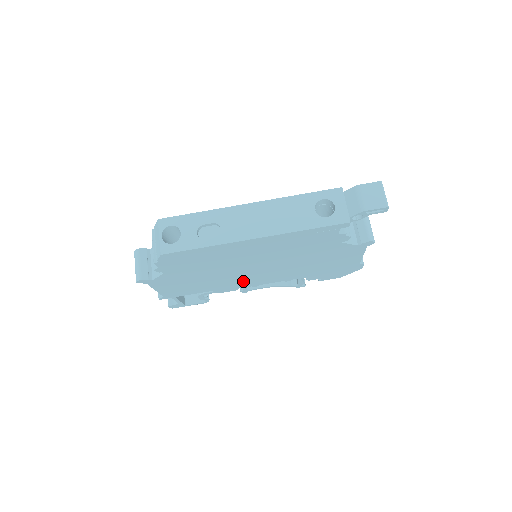
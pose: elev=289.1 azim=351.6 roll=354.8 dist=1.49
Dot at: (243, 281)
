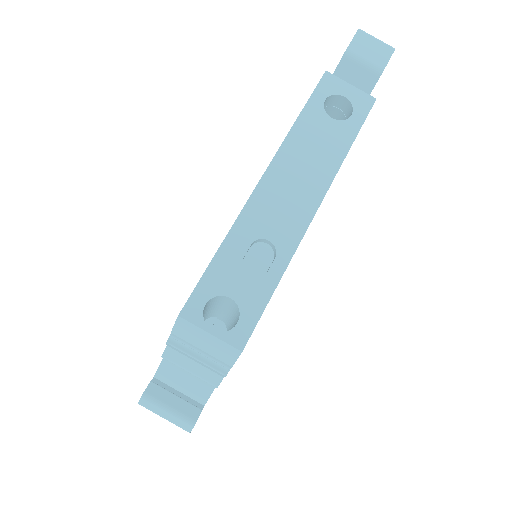
Dot at: occluded
